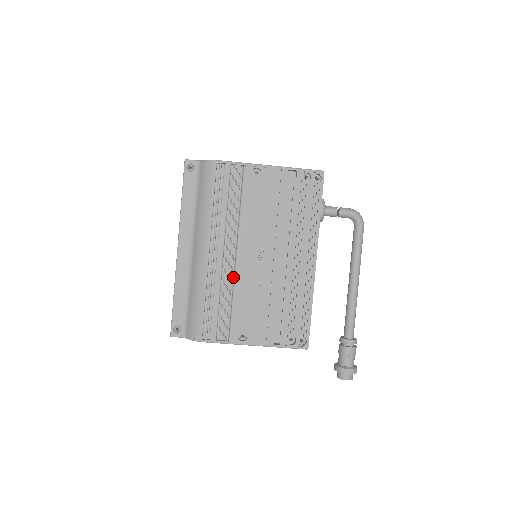
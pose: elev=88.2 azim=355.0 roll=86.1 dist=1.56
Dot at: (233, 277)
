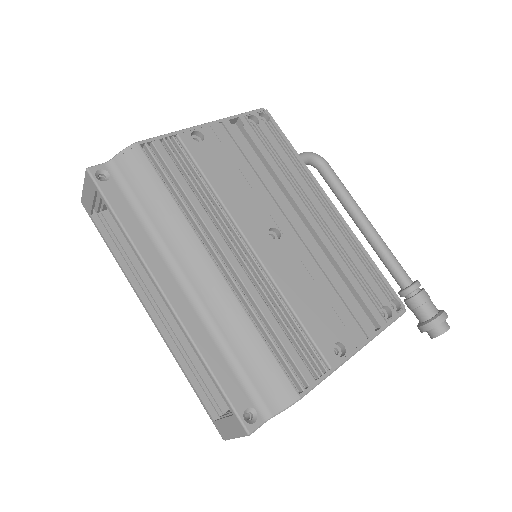
Dot at: (267, 280)
